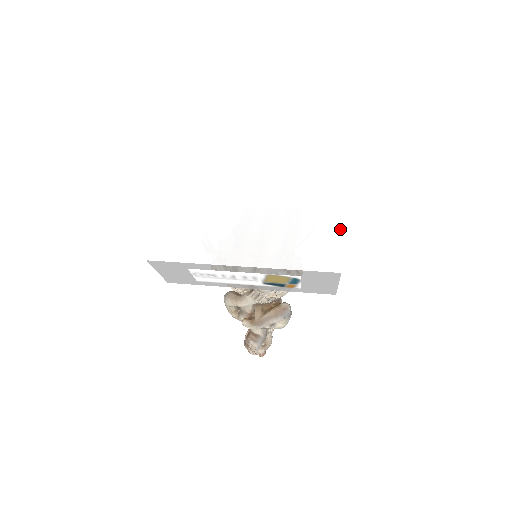
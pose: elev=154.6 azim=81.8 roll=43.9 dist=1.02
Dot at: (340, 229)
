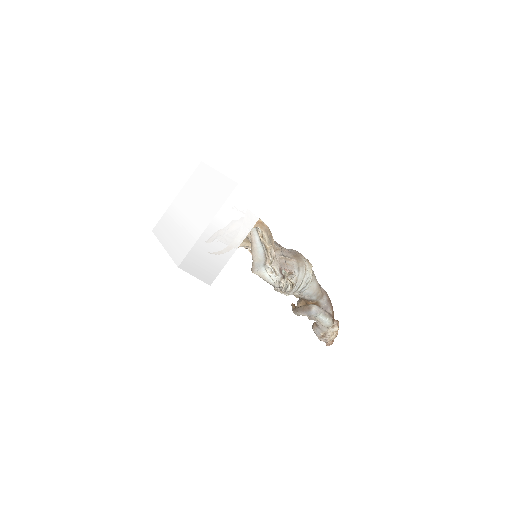
Dot at: (193, 245)
